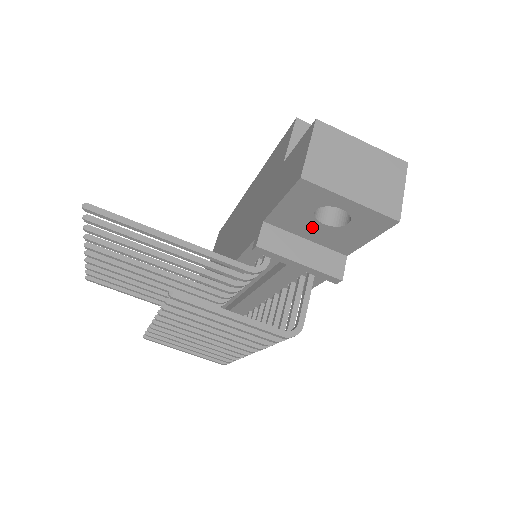
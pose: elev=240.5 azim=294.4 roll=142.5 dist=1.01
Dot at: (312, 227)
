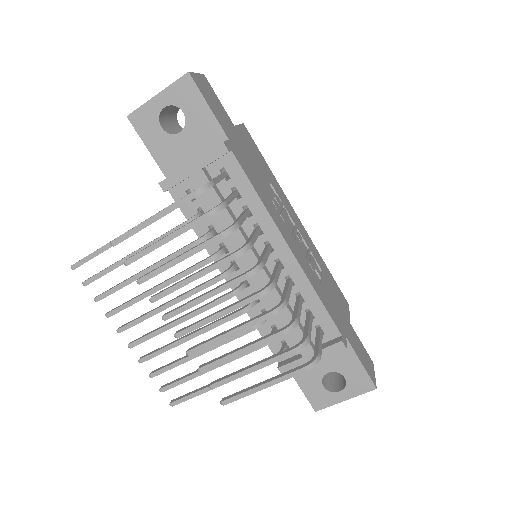
Dot at: (182, 144)
